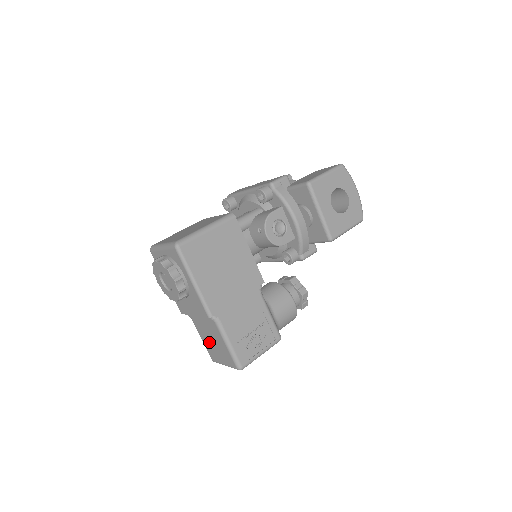
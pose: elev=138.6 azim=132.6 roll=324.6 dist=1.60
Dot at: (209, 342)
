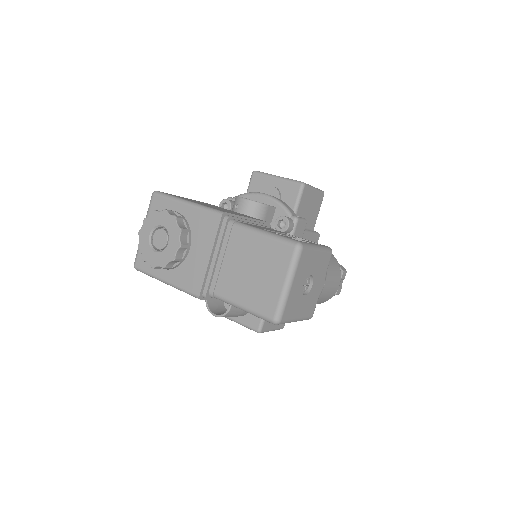
Dot at: (250, 285)
